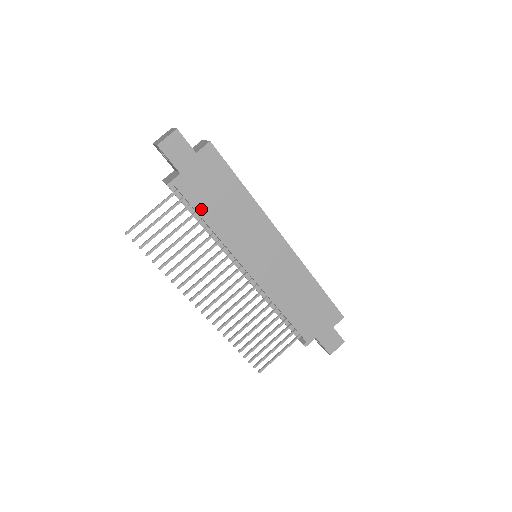
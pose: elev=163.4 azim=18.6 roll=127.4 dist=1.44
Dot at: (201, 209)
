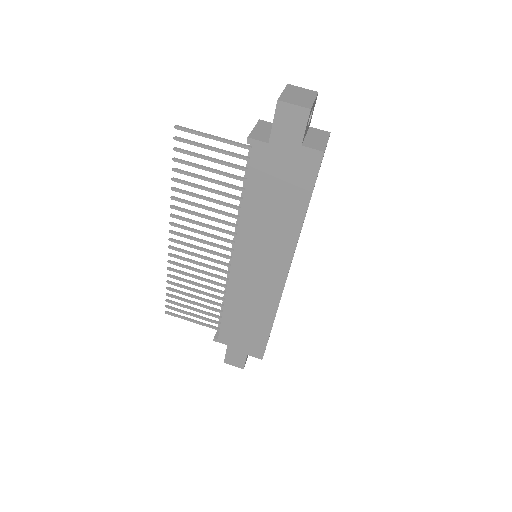
Dot at: (252, 185)
